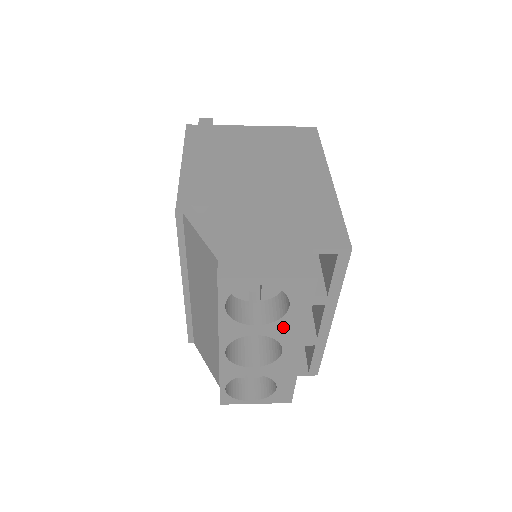
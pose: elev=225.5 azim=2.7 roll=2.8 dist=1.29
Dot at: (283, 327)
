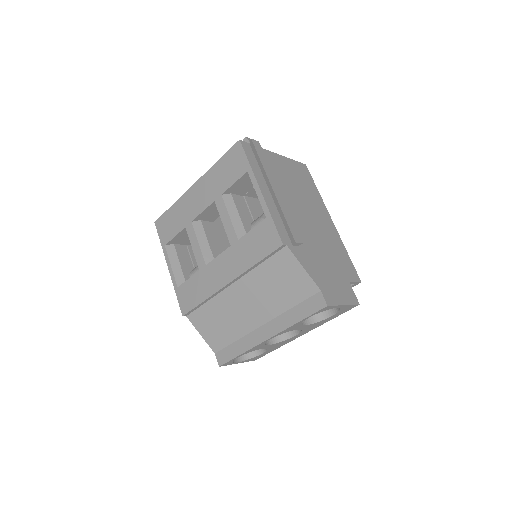
Dot at: (314, 325)
